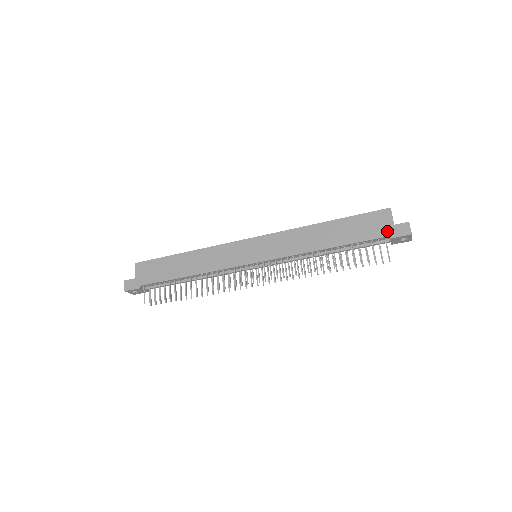
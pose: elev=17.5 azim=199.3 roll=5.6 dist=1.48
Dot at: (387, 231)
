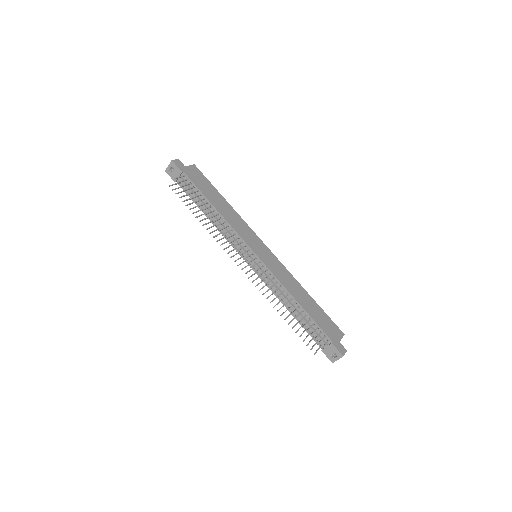
Dot at: (334, 339)
